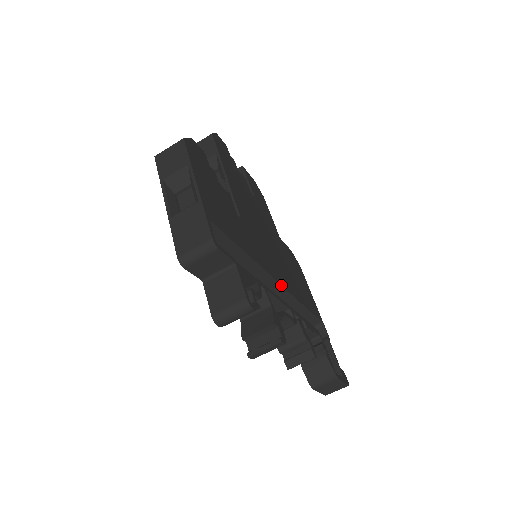
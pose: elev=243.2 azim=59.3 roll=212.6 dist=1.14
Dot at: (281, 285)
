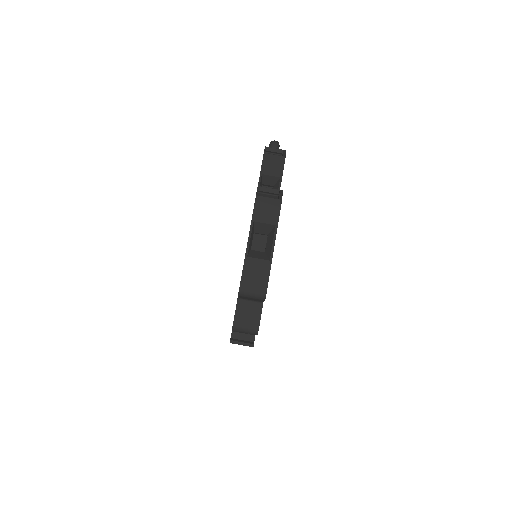
Dot at: occluded
